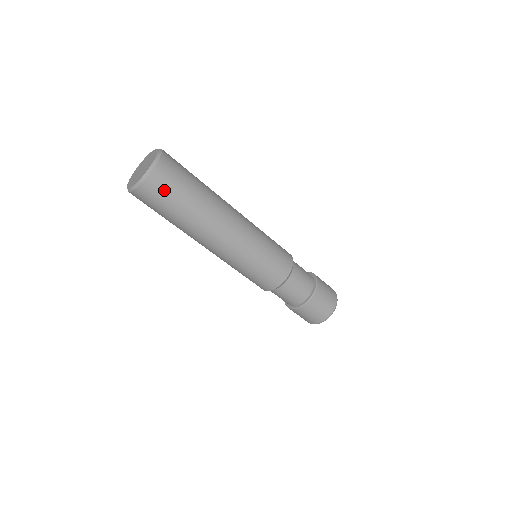
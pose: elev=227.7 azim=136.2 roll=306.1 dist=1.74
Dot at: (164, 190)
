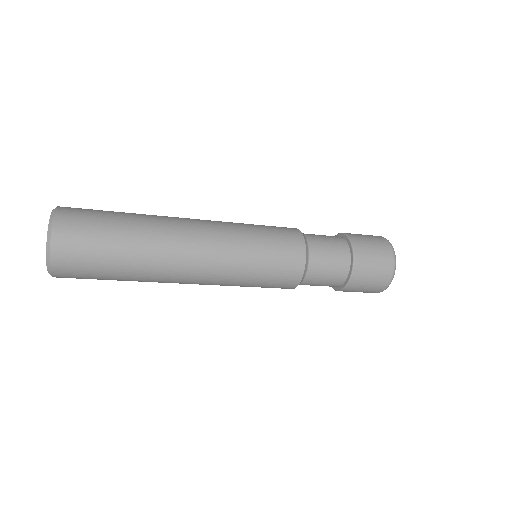
Dot at: occluded
